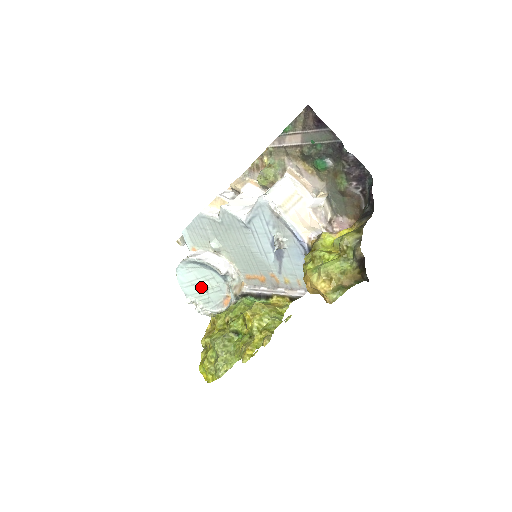
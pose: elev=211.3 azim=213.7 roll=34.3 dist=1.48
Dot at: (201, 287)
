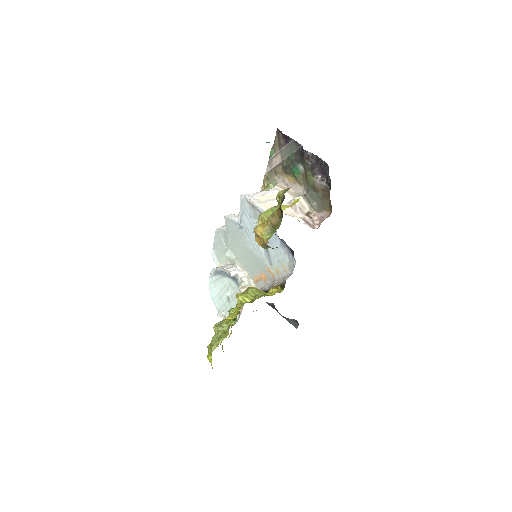
Dot at: (225, 298)
